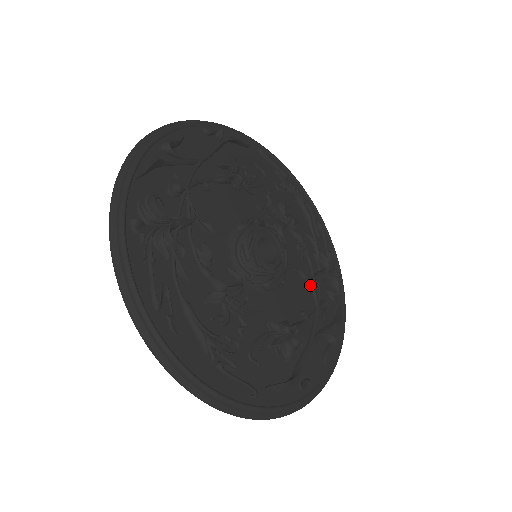
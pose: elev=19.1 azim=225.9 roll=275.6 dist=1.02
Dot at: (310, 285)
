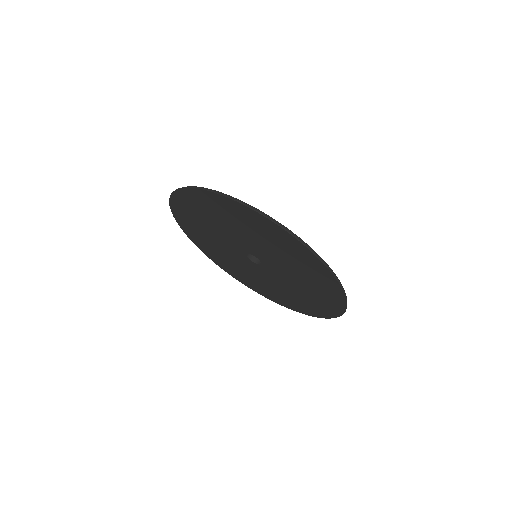
Dot at: occluded
